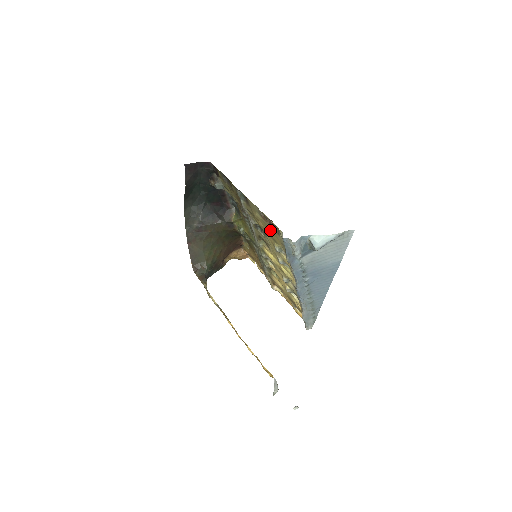
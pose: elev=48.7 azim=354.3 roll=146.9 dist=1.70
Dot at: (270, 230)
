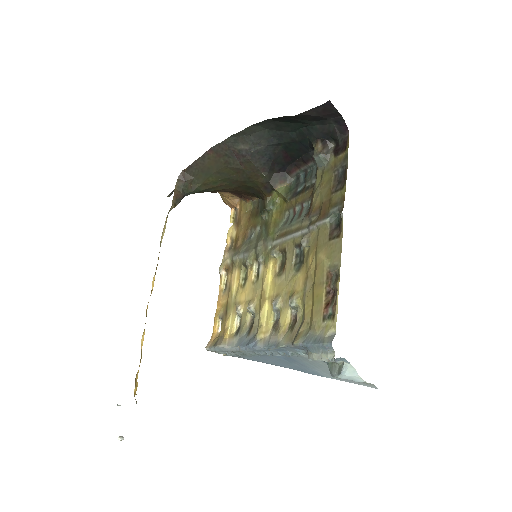
Dot at: (318, 293)
